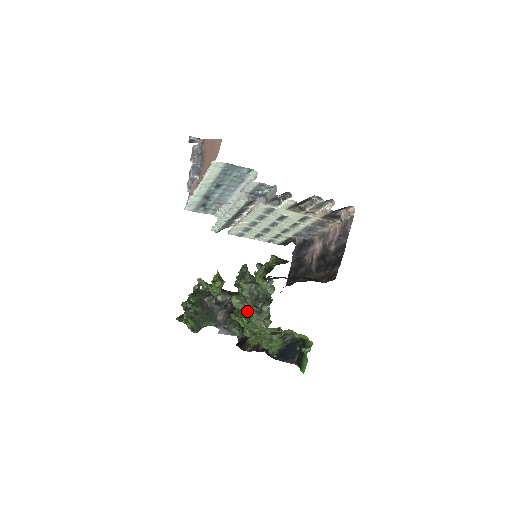
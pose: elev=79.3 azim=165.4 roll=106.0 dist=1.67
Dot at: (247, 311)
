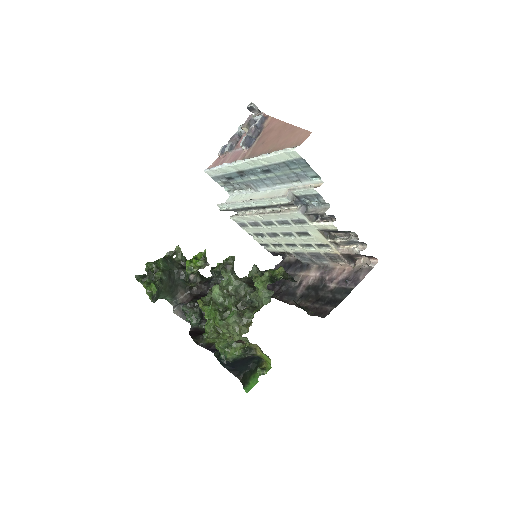
Dot at: (224, 307)
